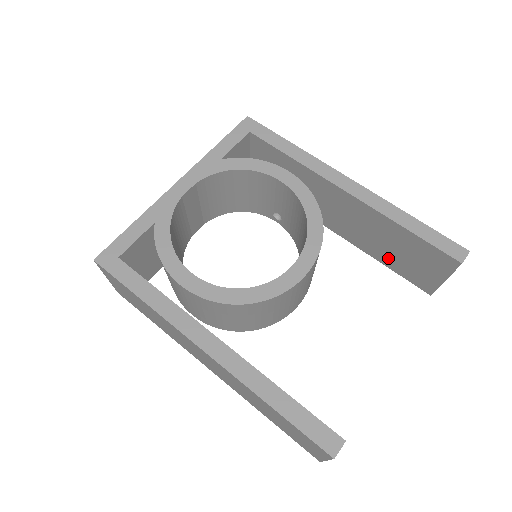
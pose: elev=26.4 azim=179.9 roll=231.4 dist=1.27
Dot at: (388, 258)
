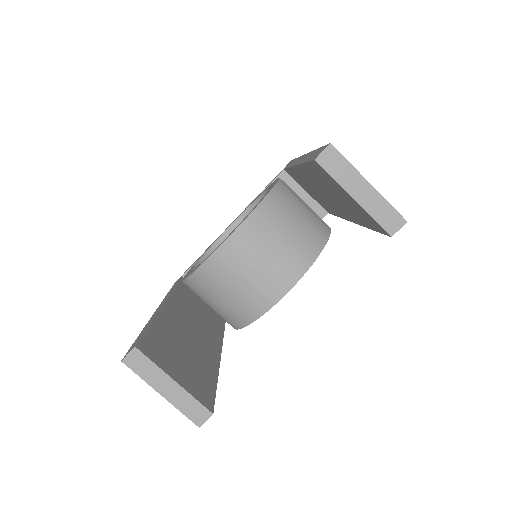
Dot at: (356, 215)
